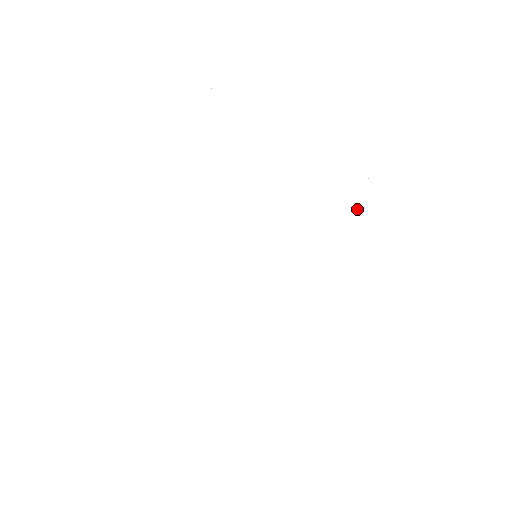
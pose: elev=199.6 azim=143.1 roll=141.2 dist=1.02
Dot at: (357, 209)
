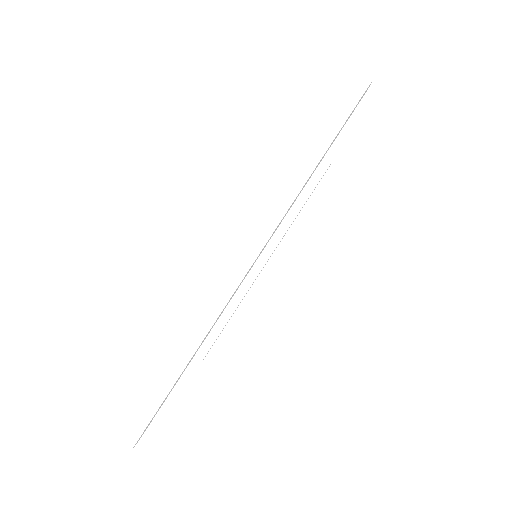
Dot at: occluded
